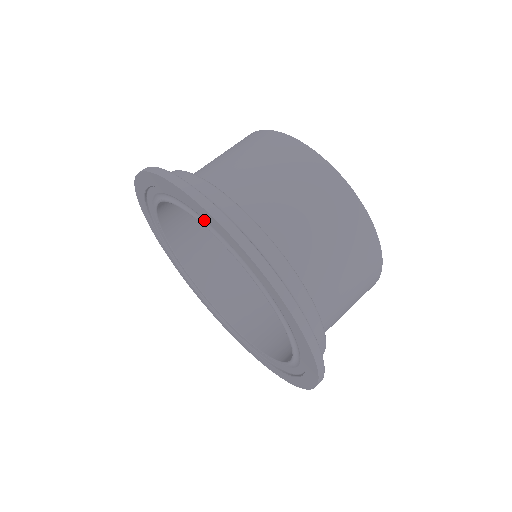
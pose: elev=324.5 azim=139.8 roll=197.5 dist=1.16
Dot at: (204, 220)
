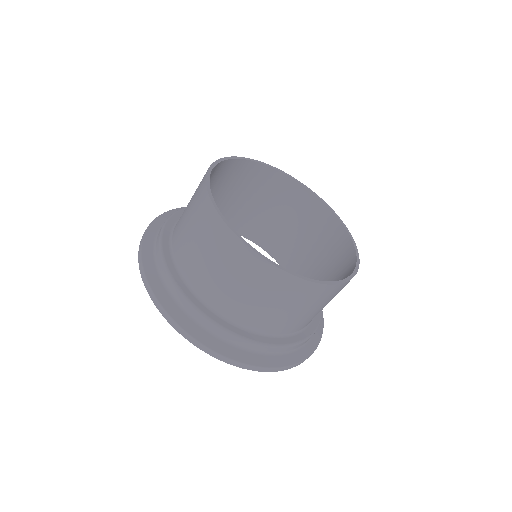
Dot at: occluded
